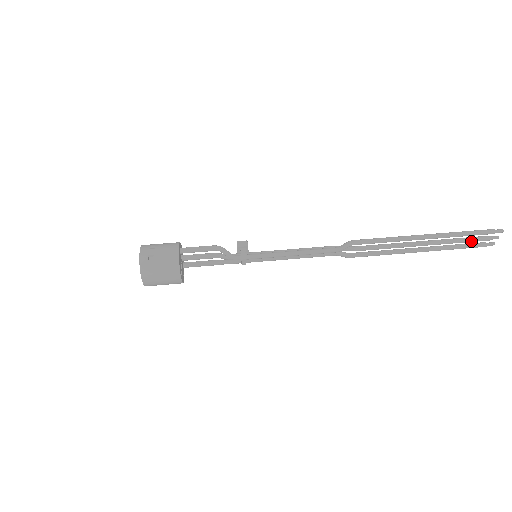
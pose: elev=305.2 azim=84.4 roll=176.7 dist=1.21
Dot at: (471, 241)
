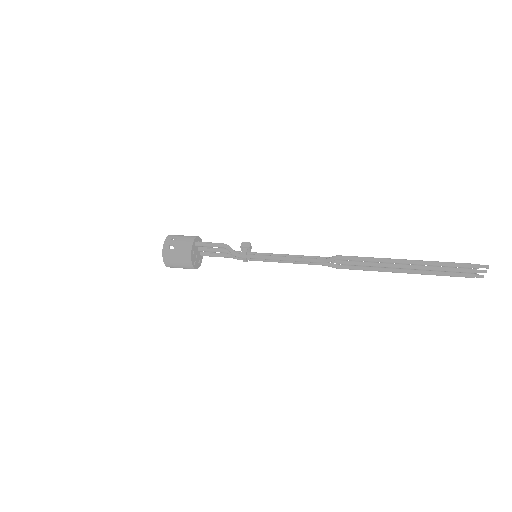
Dot at: (456, 271)
